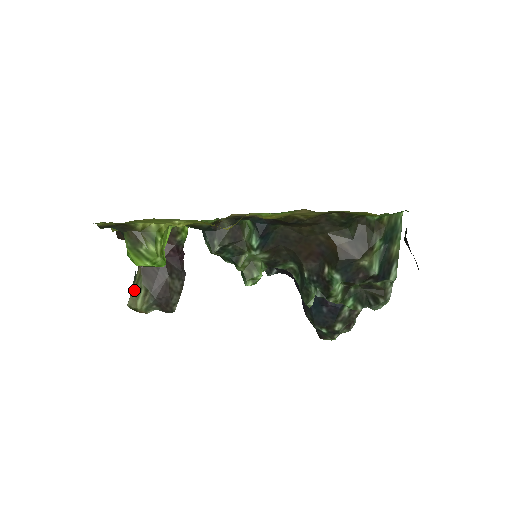
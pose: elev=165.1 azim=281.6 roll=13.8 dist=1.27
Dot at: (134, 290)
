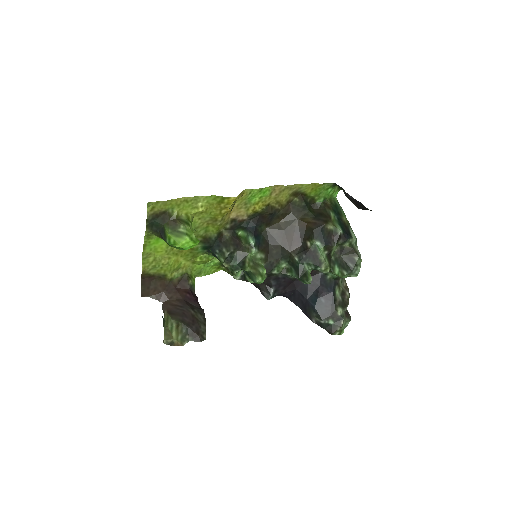
Dot at: (166, 329)
